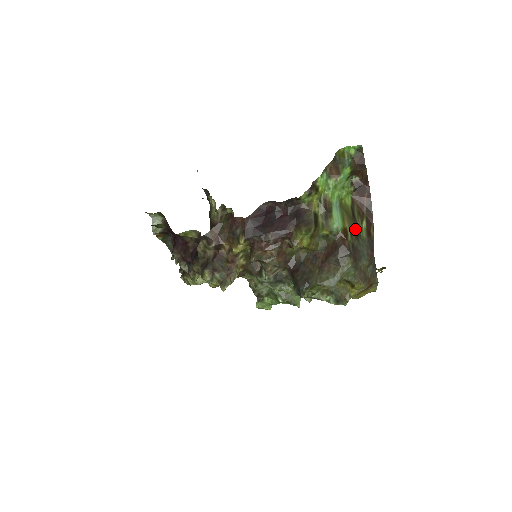
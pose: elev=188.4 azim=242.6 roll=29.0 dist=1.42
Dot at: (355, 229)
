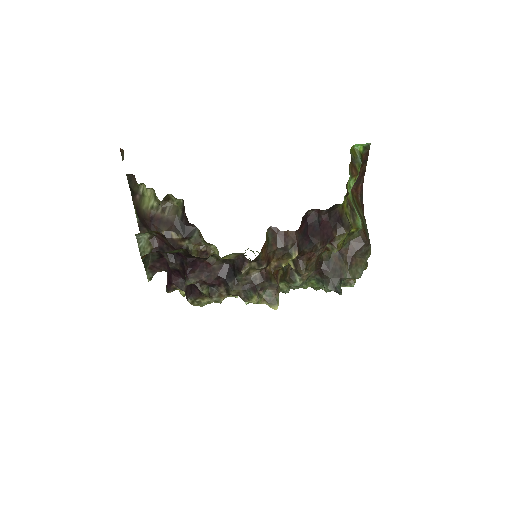
Dot at: (362, 220)
